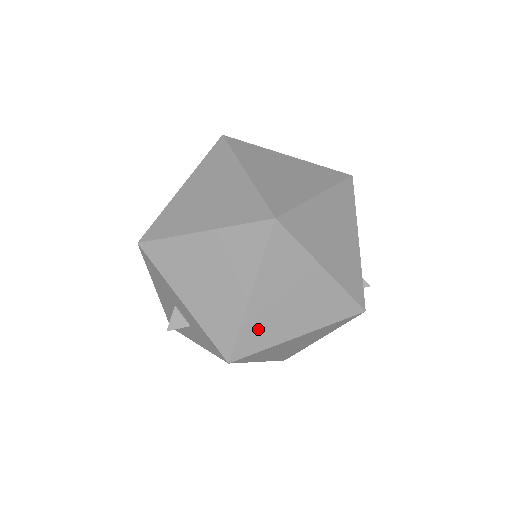
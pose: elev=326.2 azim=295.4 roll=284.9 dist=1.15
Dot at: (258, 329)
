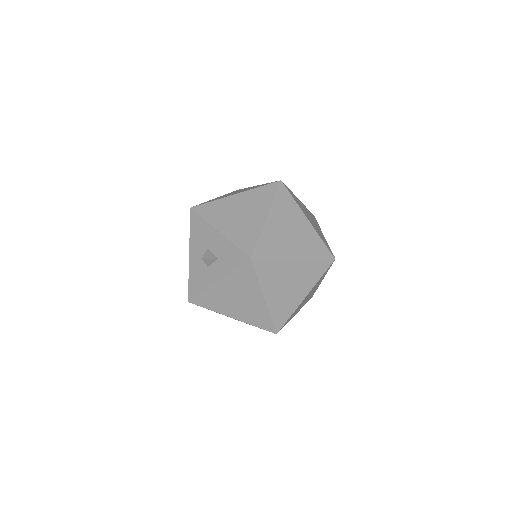
Dot at: (270, 242)
